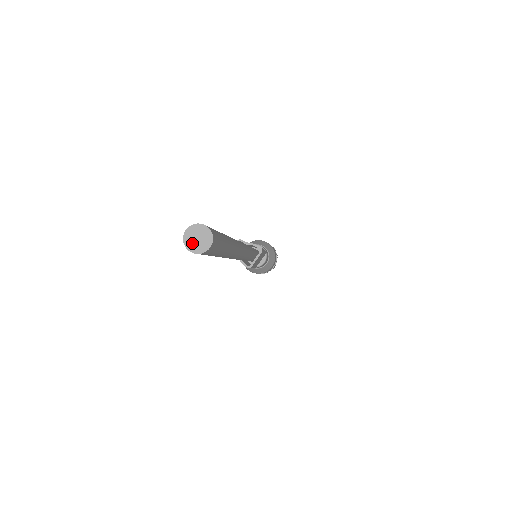
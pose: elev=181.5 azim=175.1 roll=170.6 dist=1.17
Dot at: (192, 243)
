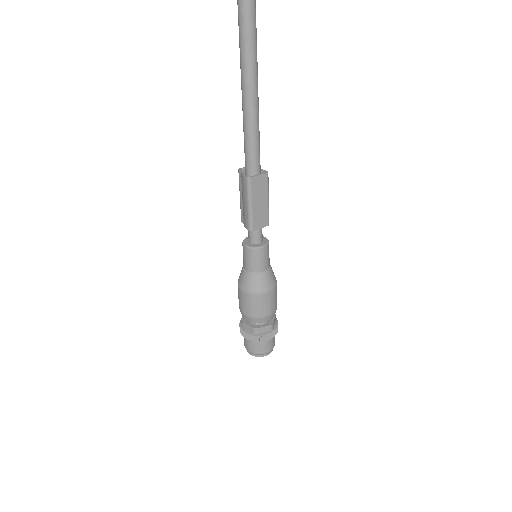
Dot at: out of frame
